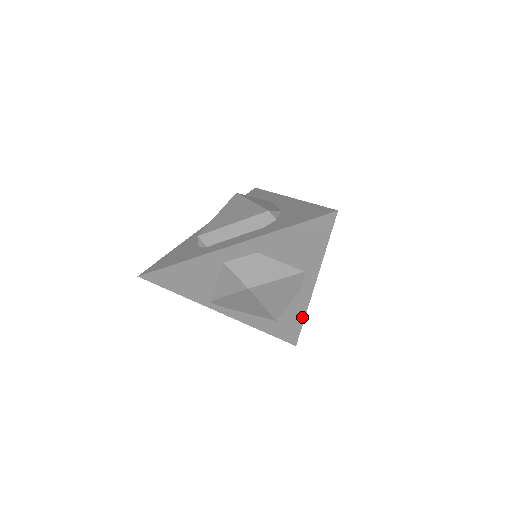
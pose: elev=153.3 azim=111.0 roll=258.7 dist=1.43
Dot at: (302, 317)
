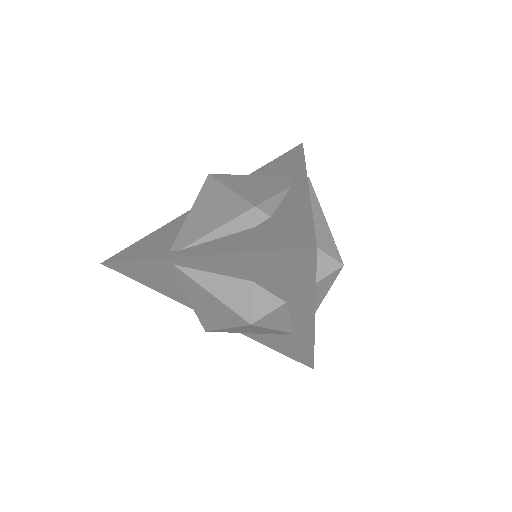
Dot at: (307, 208)
